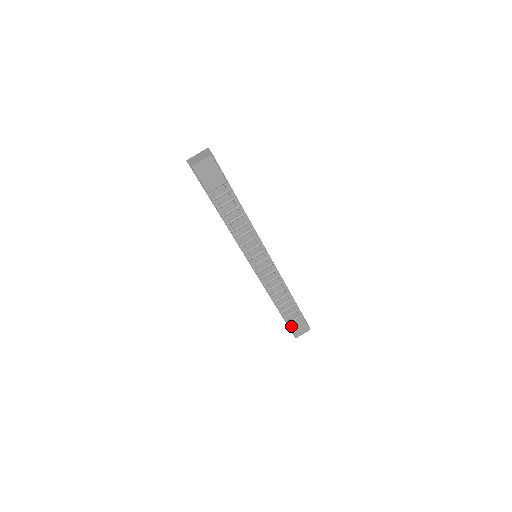
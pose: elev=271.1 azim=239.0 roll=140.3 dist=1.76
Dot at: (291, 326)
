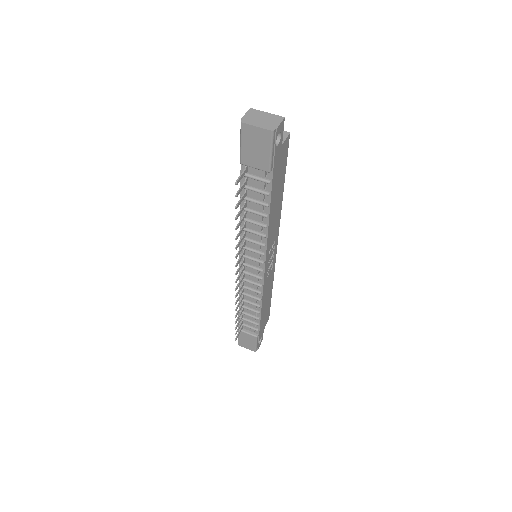
Dot at: (240, 334)
